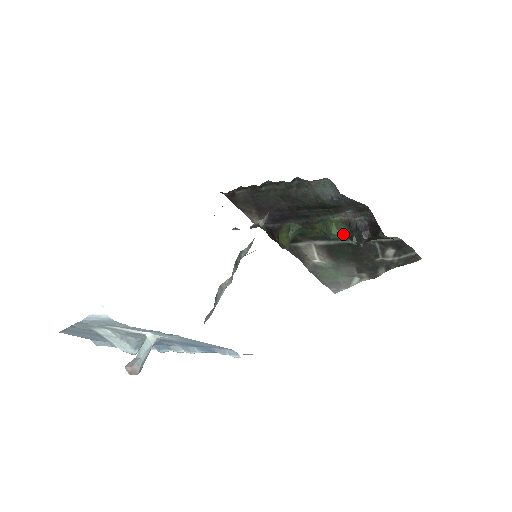
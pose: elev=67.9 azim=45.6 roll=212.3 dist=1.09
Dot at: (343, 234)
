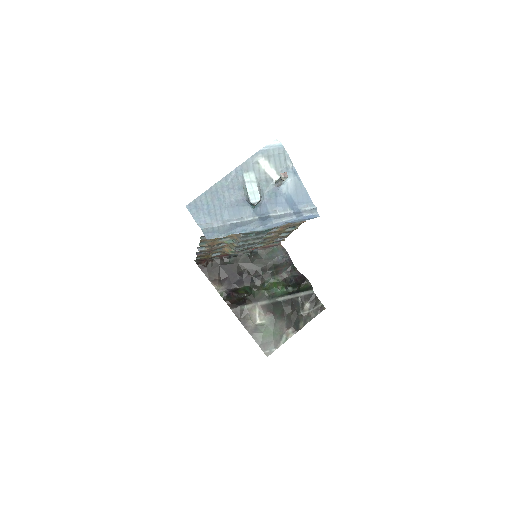
Dot at: (282, 287)
